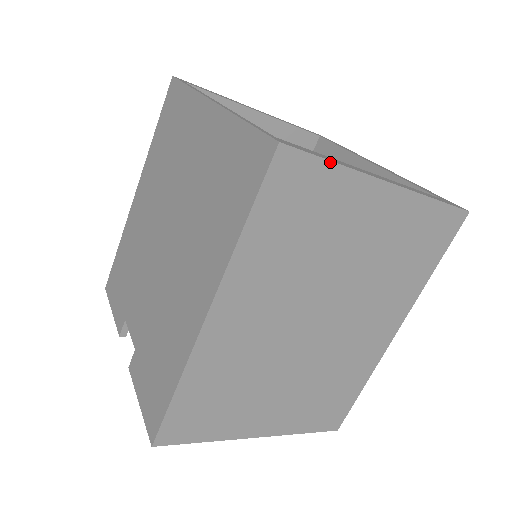
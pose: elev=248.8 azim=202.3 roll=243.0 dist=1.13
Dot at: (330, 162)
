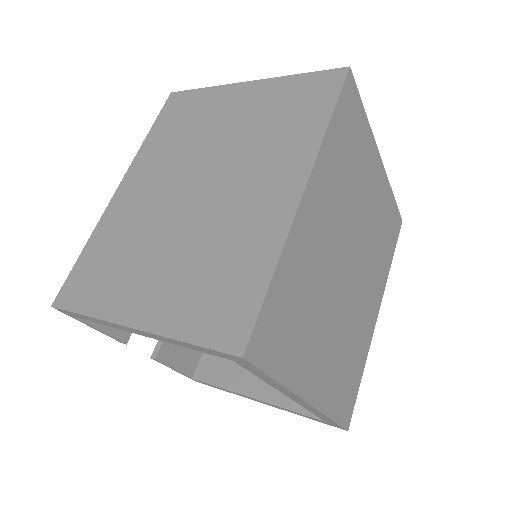
Dot at: (201, 89)
